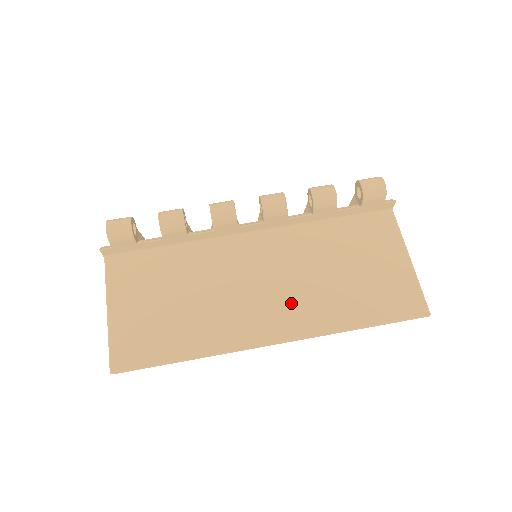
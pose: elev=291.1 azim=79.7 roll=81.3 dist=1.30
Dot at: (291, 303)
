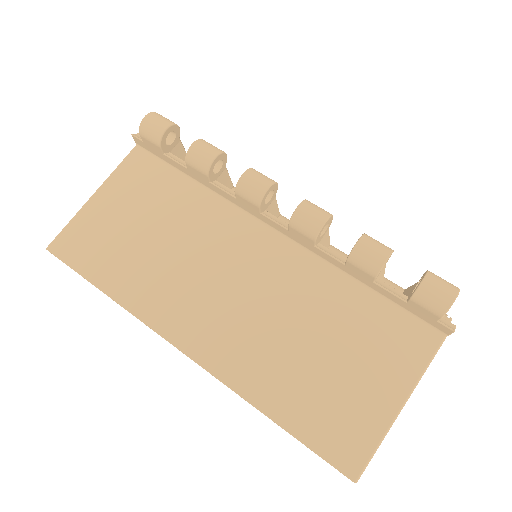
Dot at: (235, 331)
